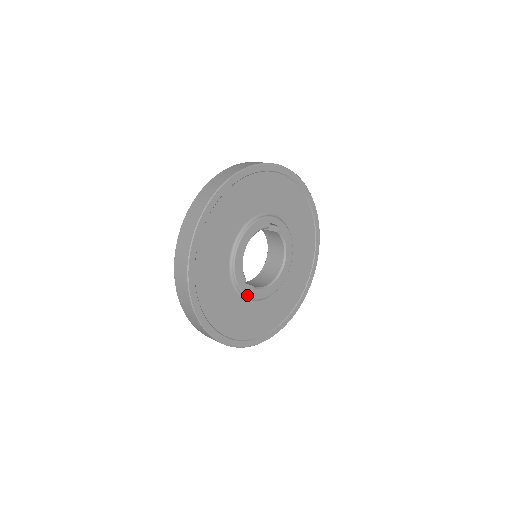
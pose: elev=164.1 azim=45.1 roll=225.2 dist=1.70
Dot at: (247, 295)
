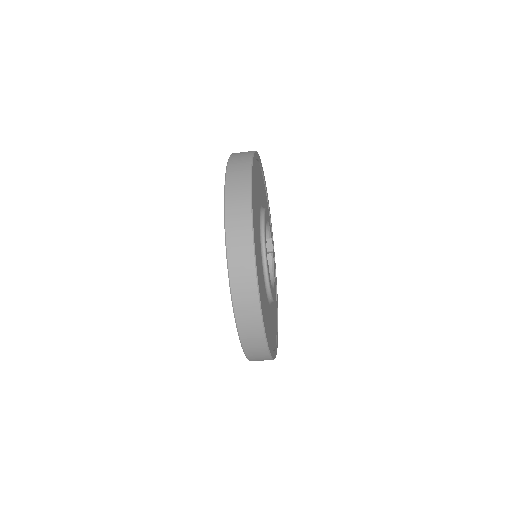
Dot at: (266, 256)
